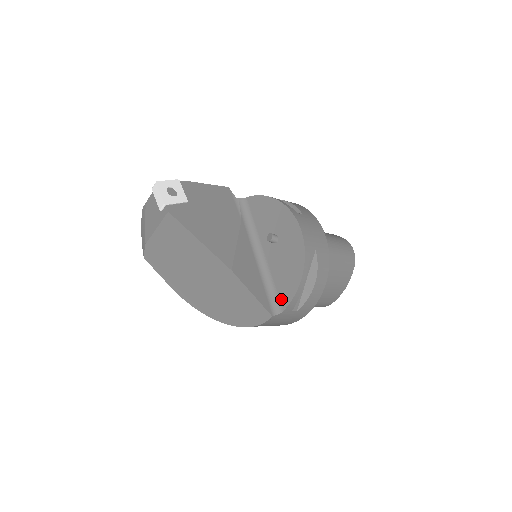
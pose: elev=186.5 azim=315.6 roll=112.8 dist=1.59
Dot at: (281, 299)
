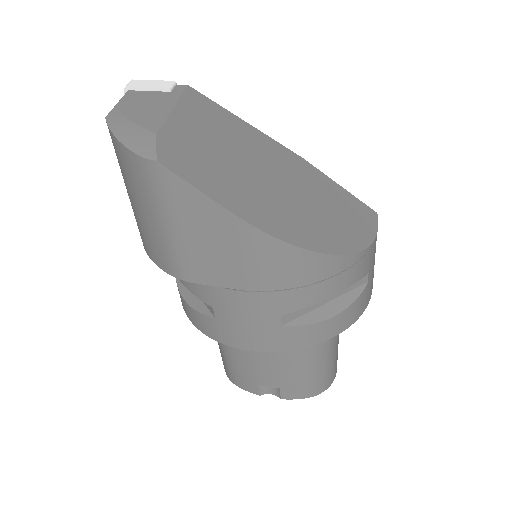
Dot at: occluded
